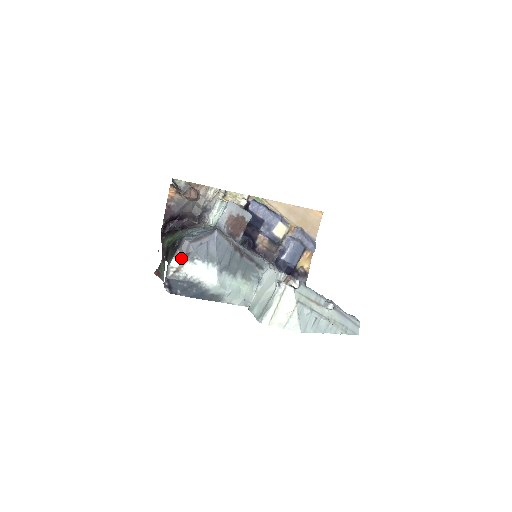
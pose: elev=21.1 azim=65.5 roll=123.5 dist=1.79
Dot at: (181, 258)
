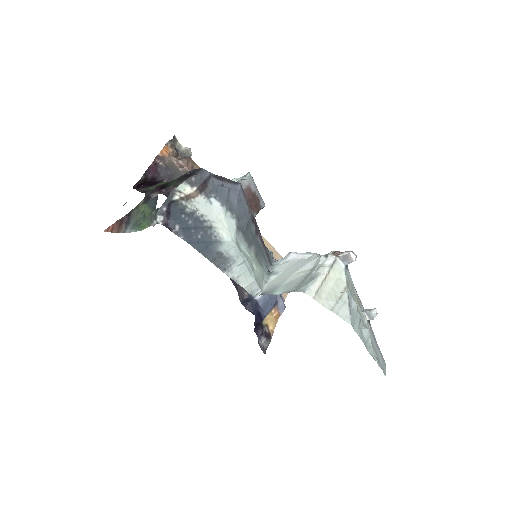
Dot at: (195, 186)
